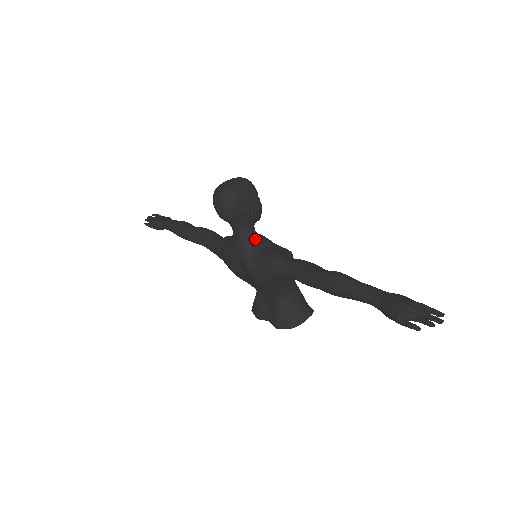
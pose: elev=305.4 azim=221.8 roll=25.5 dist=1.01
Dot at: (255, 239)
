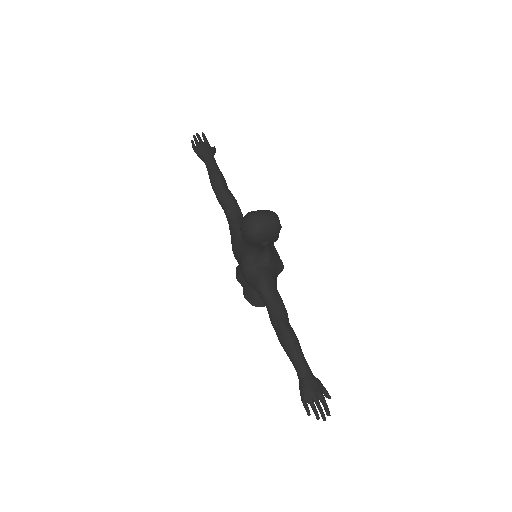
Dot at: (260, 254)
